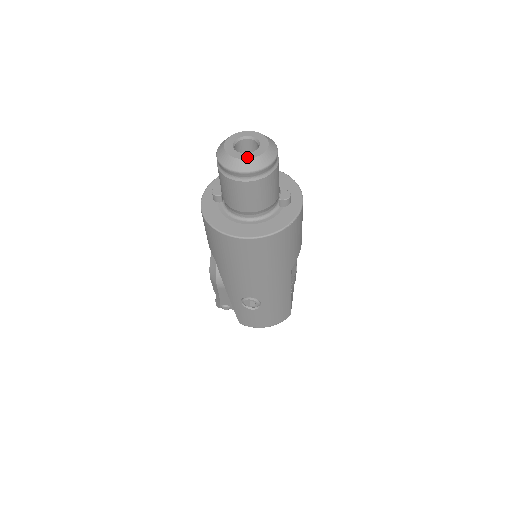
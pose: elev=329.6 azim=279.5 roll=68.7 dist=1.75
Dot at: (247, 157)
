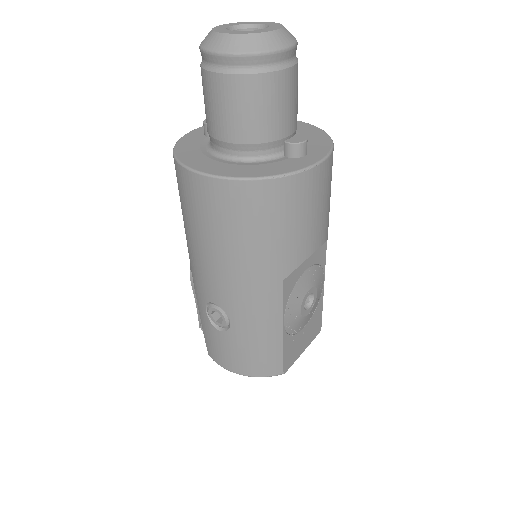
Dot at: (233, 32)
